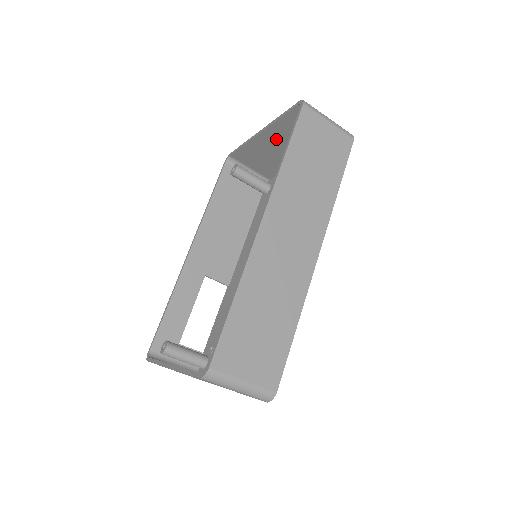
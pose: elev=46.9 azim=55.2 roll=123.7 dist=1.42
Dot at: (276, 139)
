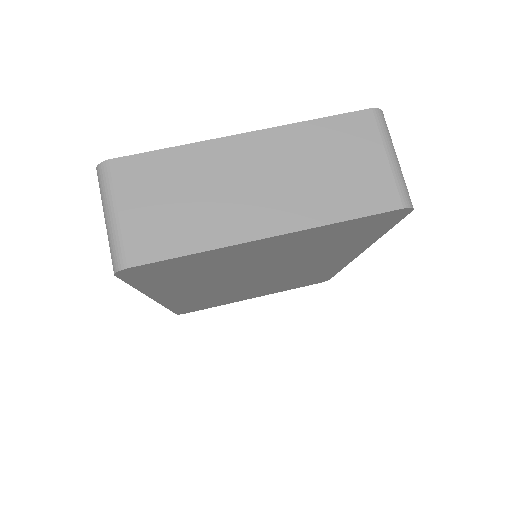
Dot at: occluded
